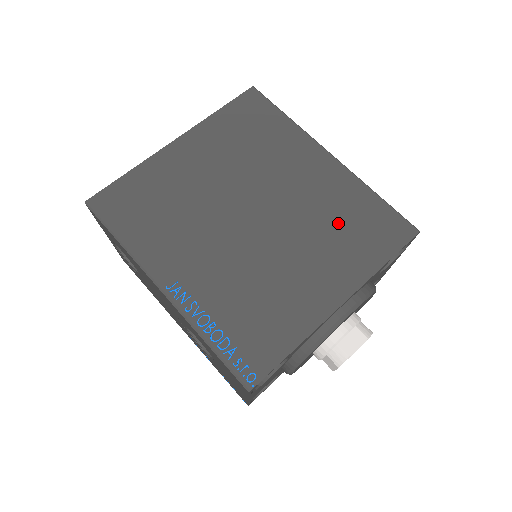
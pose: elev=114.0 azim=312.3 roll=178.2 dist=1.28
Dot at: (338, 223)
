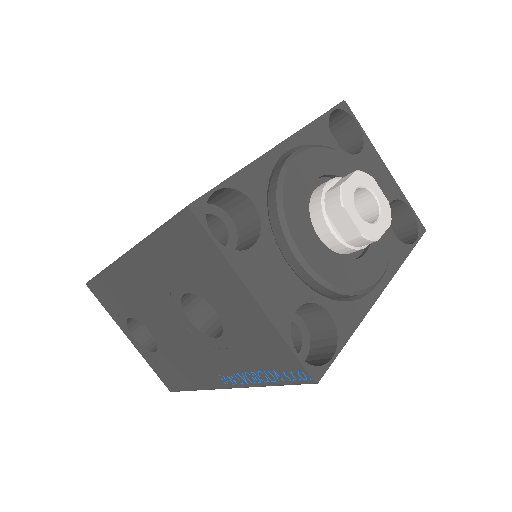
Dot at: occluded
